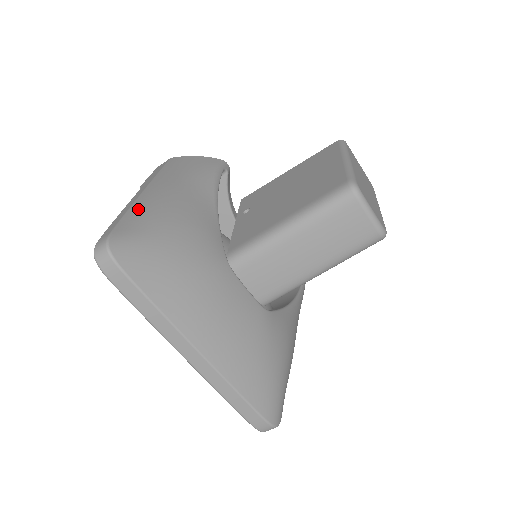
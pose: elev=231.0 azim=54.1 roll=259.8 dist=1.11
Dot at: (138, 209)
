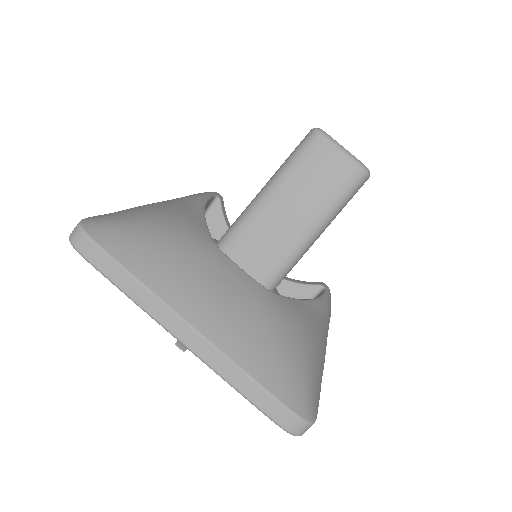
Dot at: (119, 211)
